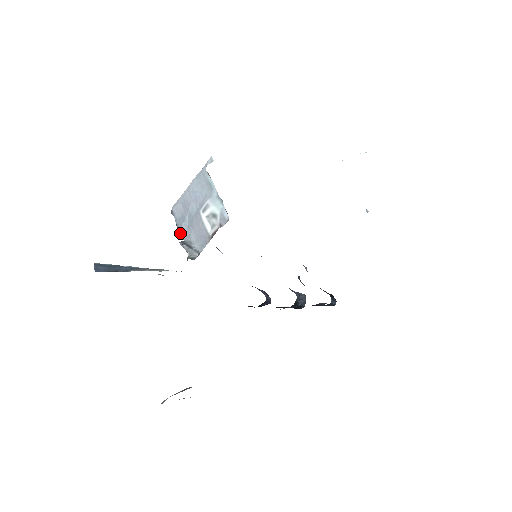
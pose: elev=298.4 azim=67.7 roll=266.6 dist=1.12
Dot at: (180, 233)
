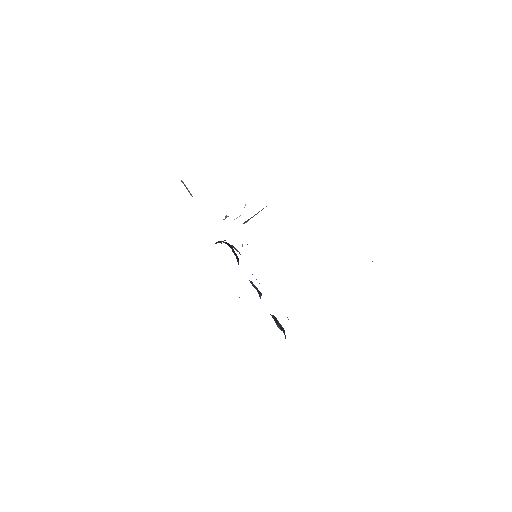
Dot at: occluded
